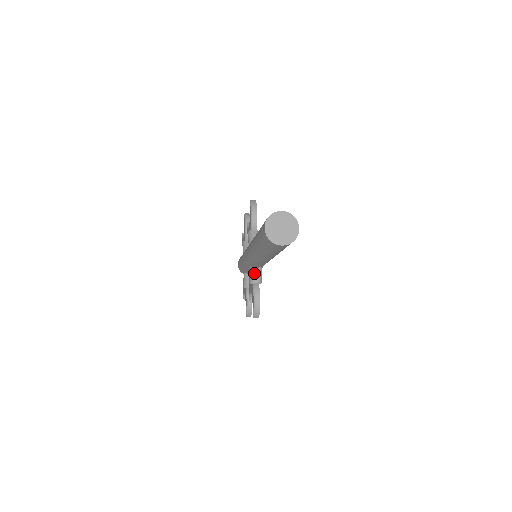
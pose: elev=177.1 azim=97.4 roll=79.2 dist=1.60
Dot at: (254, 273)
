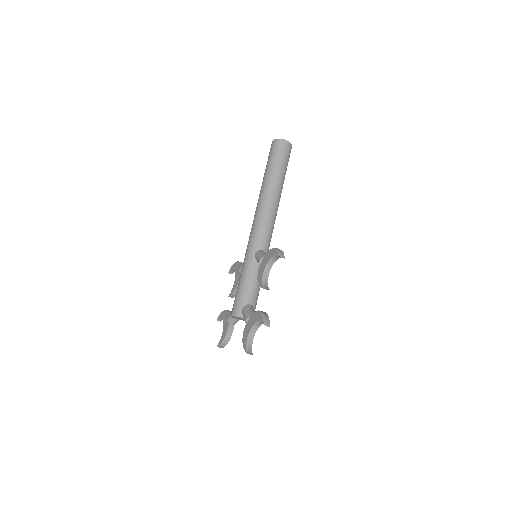
Dot at: (262, 252)
